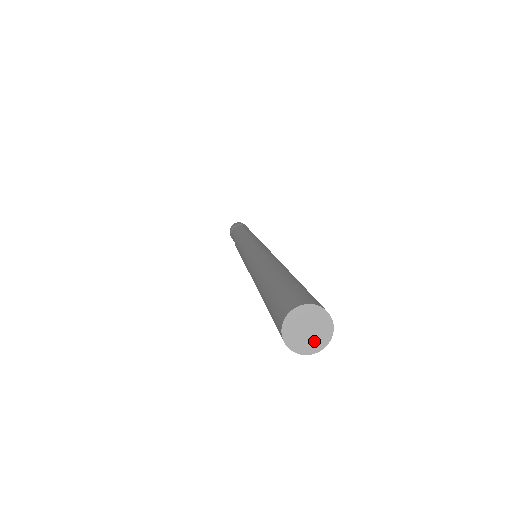
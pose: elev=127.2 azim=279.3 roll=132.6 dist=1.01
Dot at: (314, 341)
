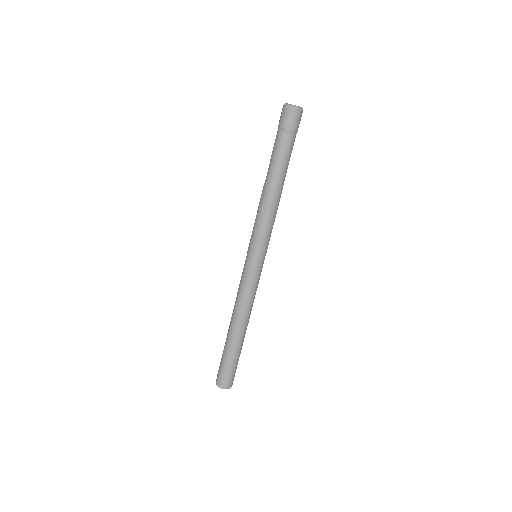
Dot at: occluded
